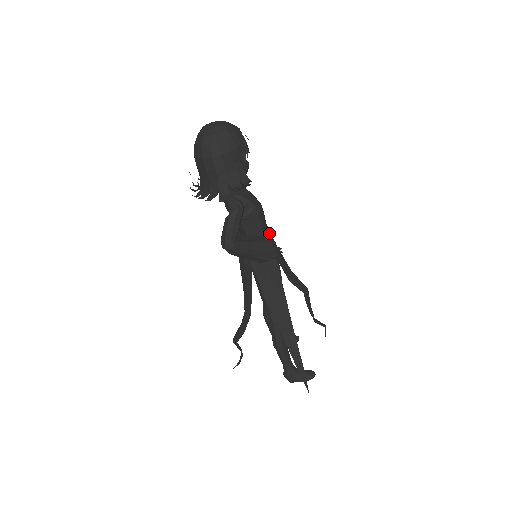
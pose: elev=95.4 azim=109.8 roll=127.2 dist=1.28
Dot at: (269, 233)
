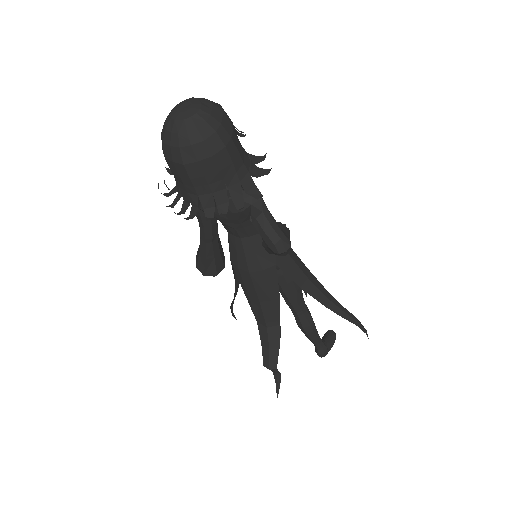
Dot at: occluded
